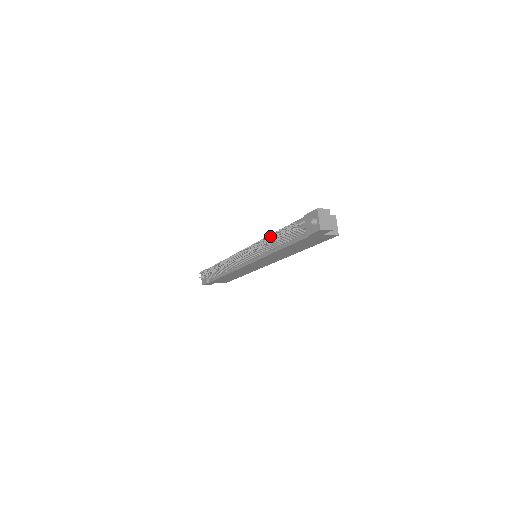
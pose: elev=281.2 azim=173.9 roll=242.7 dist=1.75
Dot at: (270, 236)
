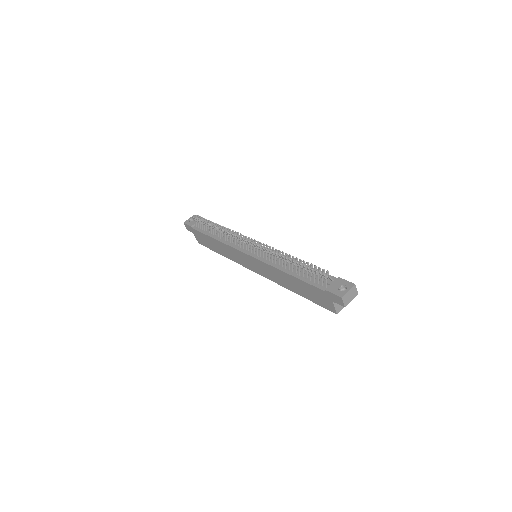
Dot at: (297, 259)
